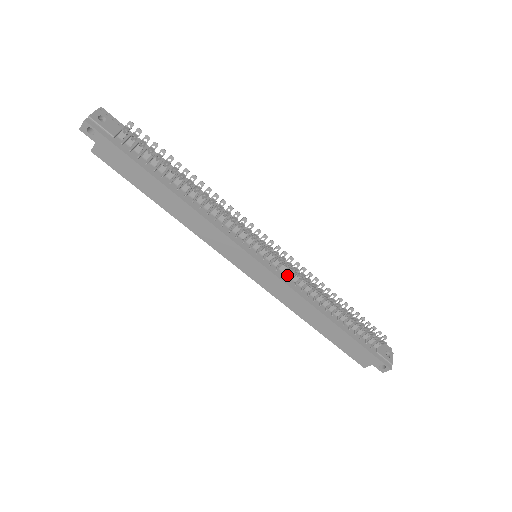
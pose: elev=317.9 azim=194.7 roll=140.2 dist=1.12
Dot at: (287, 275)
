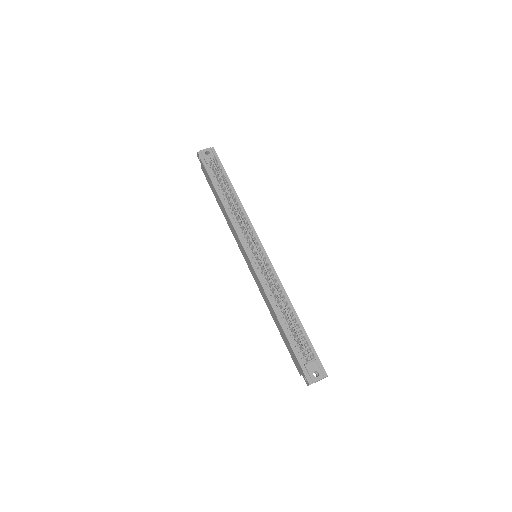
Dot at: (264, 275)
